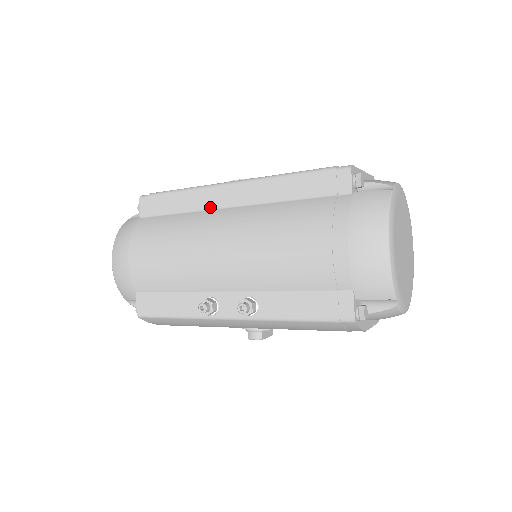
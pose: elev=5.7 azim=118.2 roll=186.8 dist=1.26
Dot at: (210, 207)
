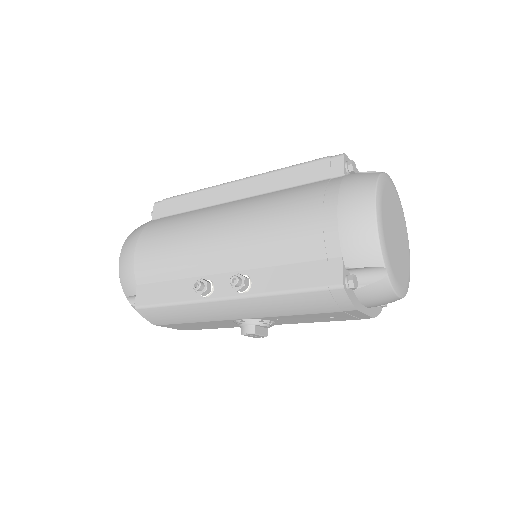
Dot at: (216, 203)
